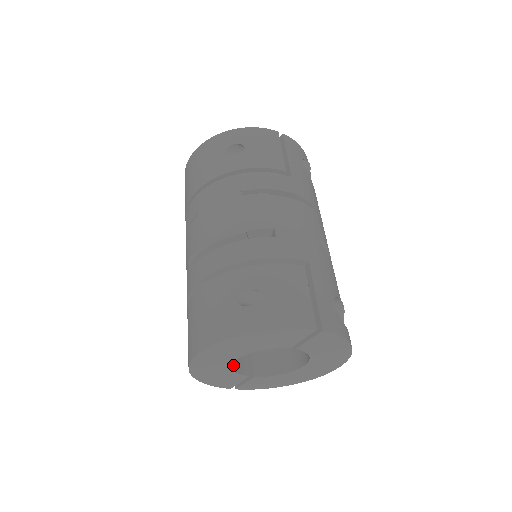
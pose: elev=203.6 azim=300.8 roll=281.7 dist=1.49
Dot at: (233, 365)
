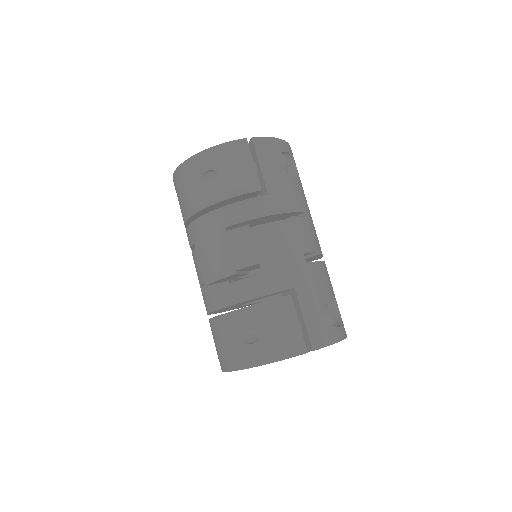
Dot at: occluded
